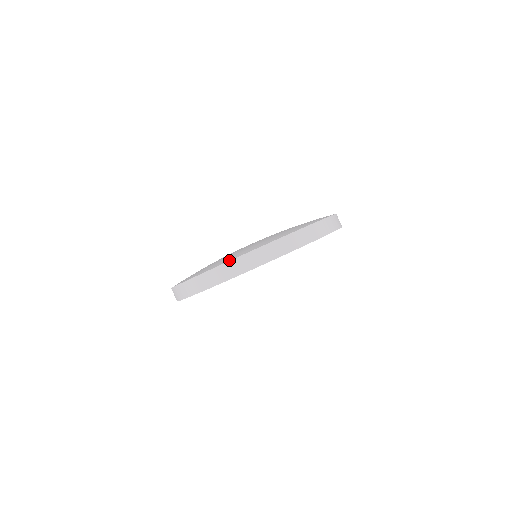
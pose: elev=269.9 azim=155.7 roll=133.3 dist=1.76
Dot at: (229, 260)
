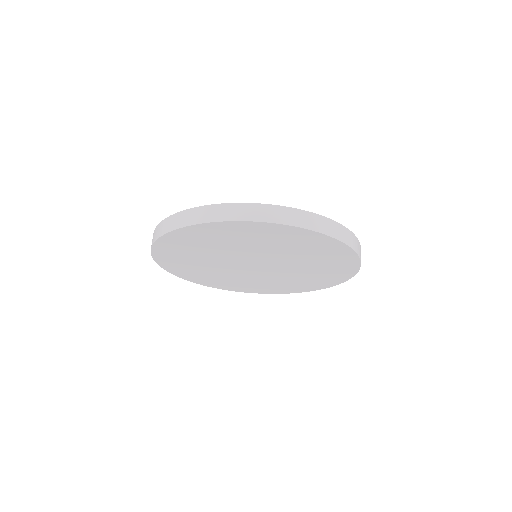
Dot at: (232, 203)
